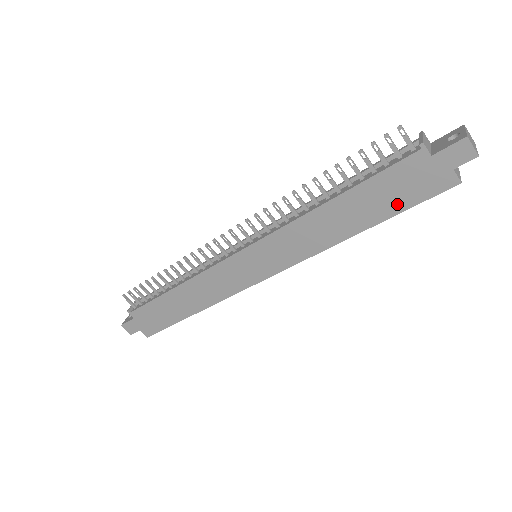
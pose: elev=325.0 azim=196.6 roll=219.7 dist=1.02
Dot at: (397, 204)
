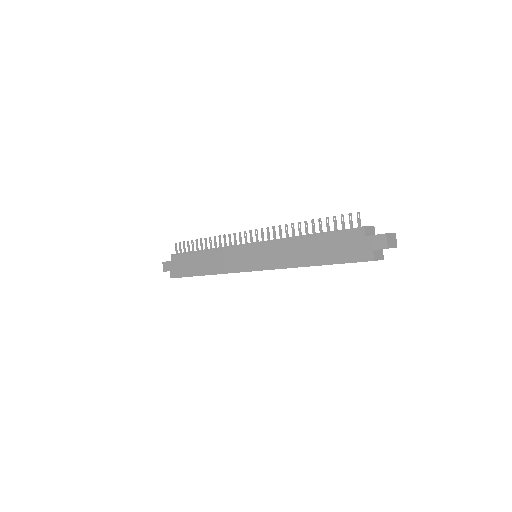
Dot at: (338, 257)
